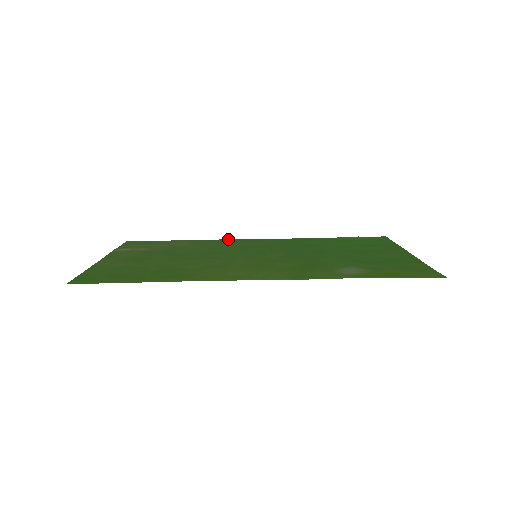
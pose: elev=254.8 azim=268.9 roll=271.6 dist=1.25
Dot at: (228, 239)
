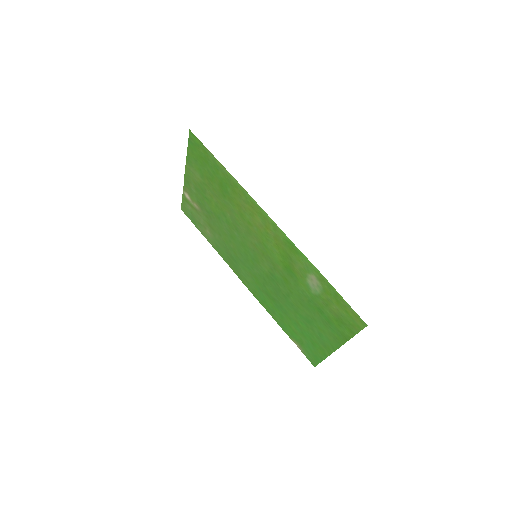
Dot at: (230, 267)
